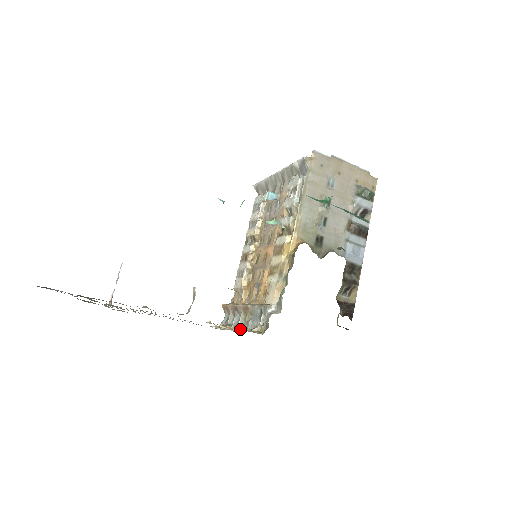
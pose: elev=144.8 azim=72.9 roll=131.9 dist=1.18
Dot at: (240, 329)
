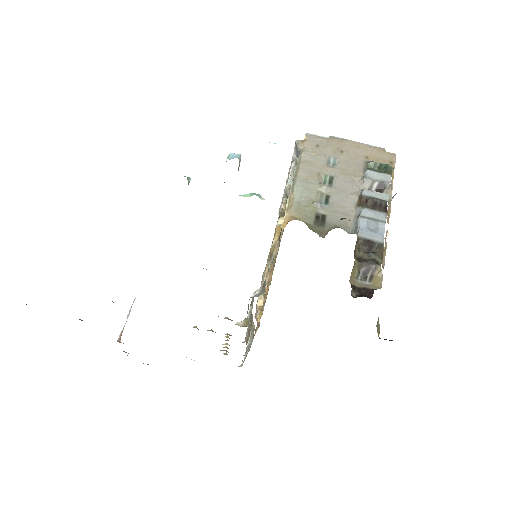
Dot at: (247, 348)
